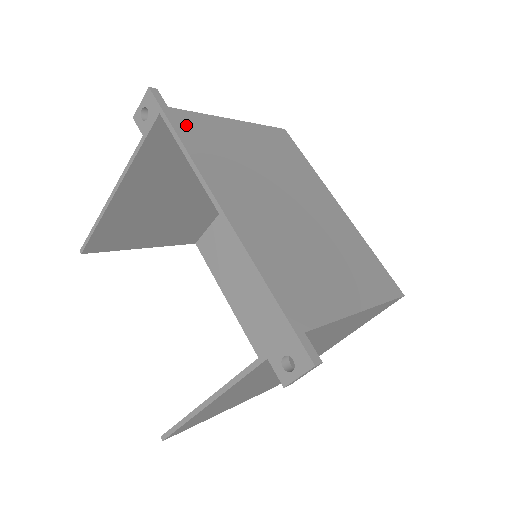
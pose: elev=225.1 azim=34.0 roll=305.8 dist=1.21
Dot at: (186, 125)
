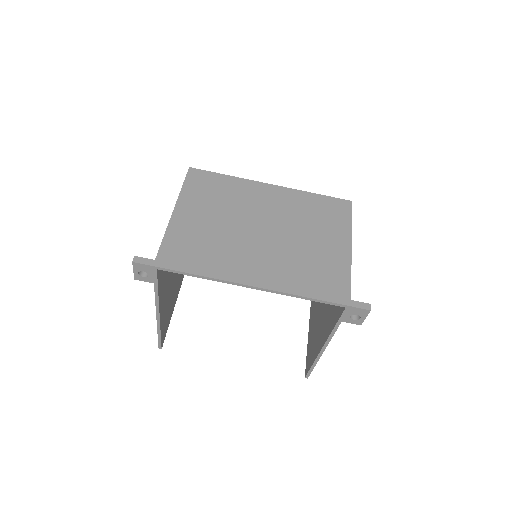
Dot at: (175, 258)
